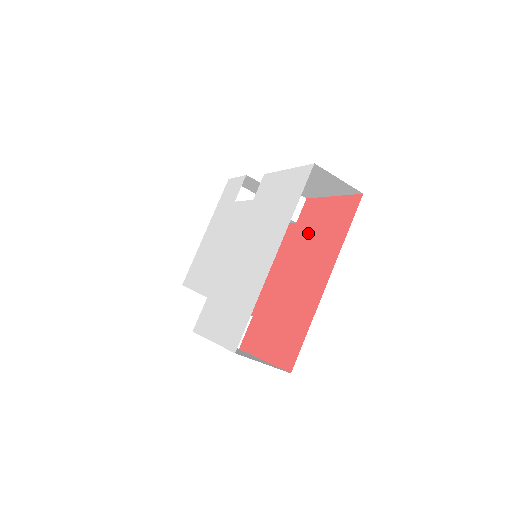
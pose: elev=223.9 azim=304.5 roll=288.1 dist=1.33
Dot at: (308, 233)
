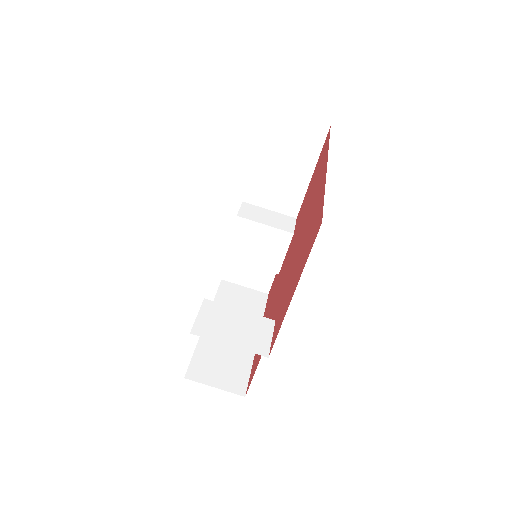
Dot at: (303, 209)
